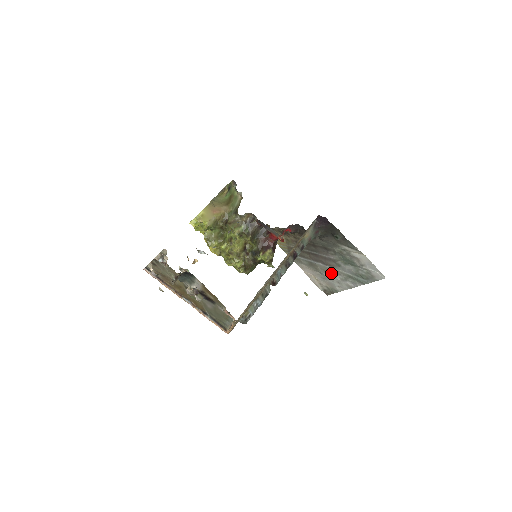
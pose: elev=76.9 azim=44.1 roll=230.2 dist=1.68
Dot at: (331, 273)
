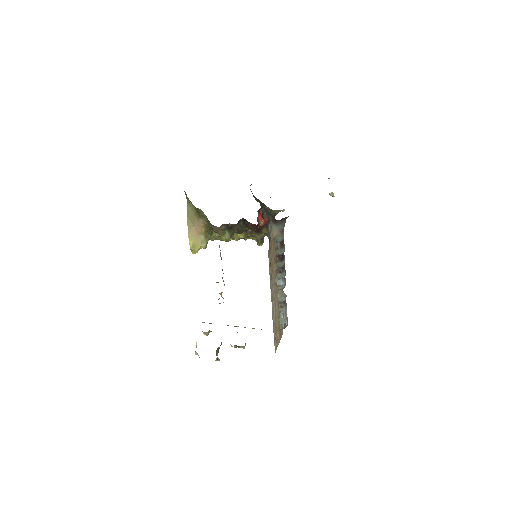
Dot at: occluded
